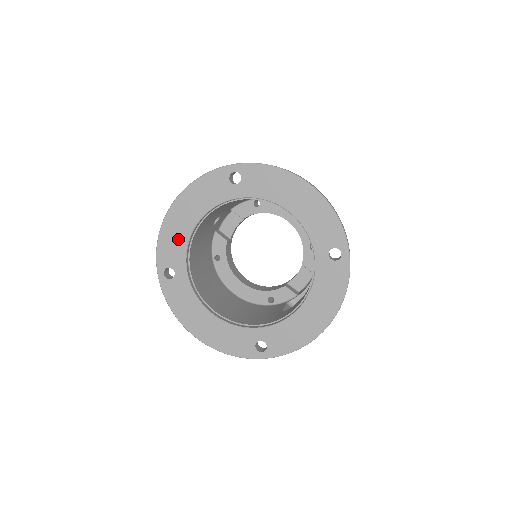
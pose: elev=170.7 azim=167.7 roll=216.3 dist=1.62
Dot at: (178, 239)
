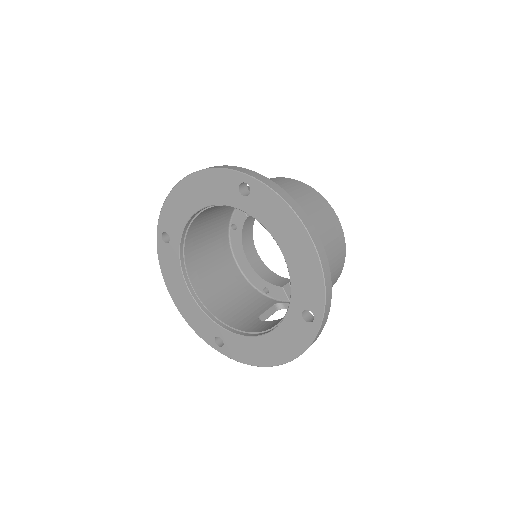
Dot at: (180, 213)
